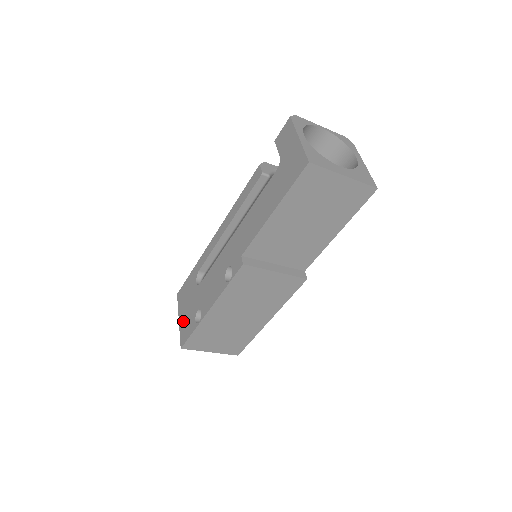
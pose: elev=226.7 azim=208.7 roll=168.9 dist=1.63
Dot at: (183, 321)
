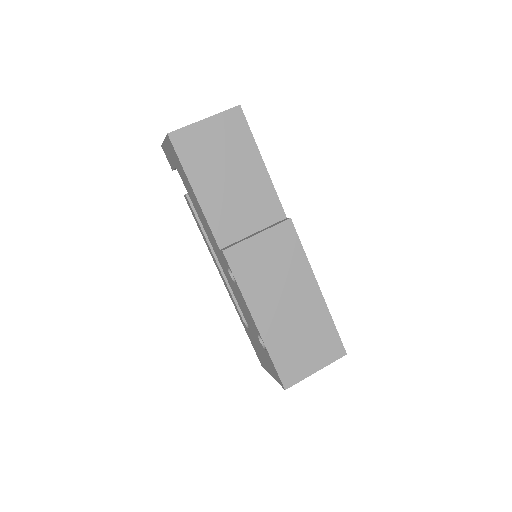
Dot at: (270, 370)
